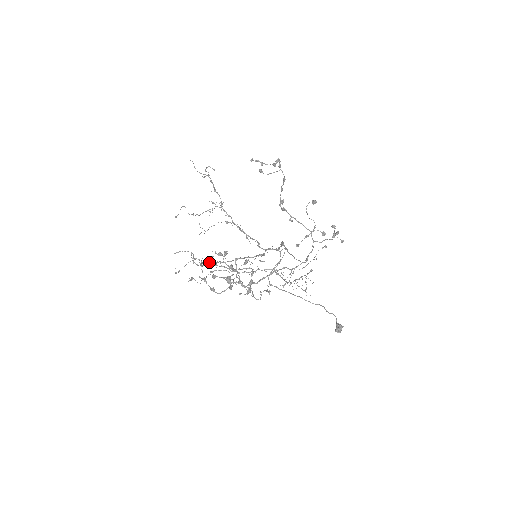
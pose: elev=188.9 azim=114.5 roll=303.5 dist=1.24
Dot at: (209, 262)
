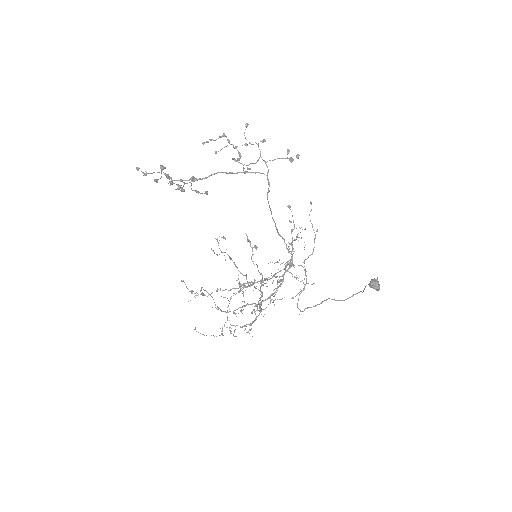
Dot at: (230, 311)
